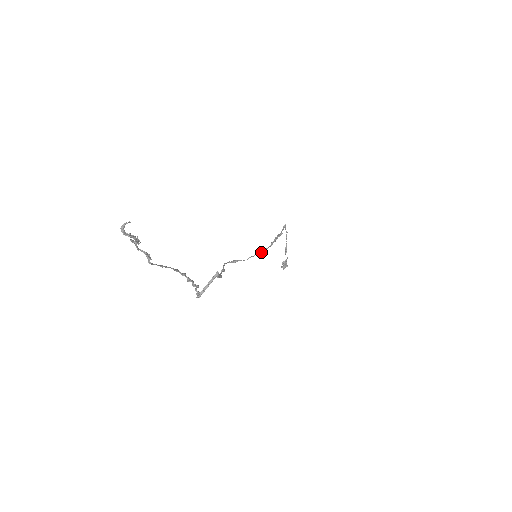
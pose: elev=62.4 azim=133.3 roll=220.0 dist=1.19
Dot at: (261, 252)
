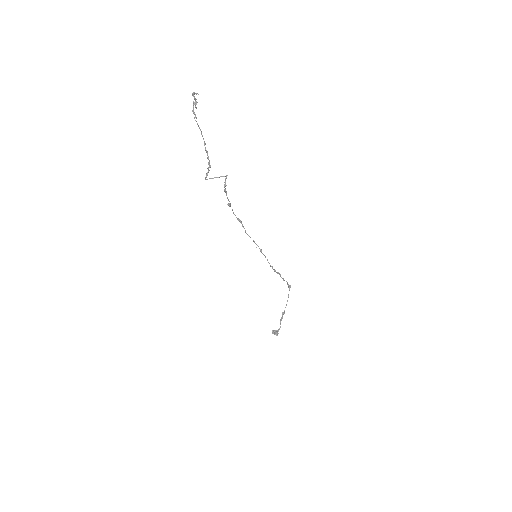
Dot at: (261, 249)
